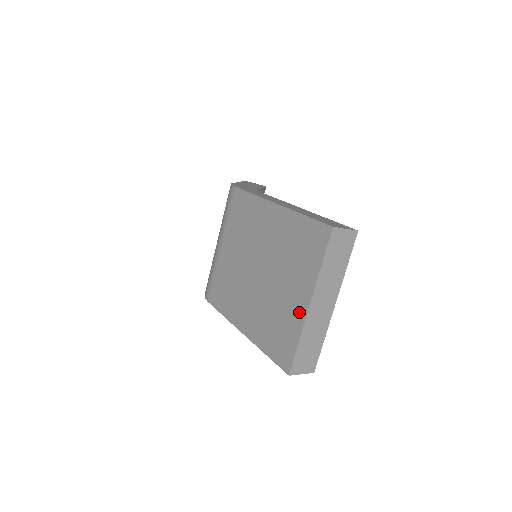
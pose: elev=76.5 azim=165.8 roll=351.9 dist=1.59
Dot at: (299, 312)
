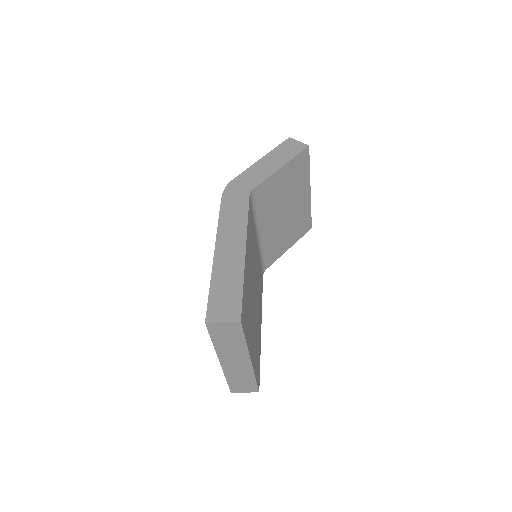
Dot at: occluded
